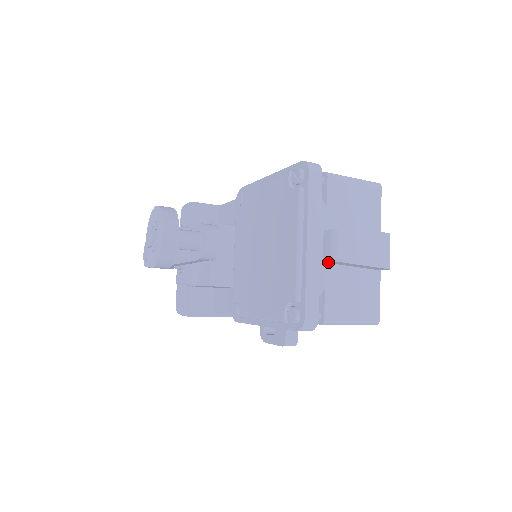
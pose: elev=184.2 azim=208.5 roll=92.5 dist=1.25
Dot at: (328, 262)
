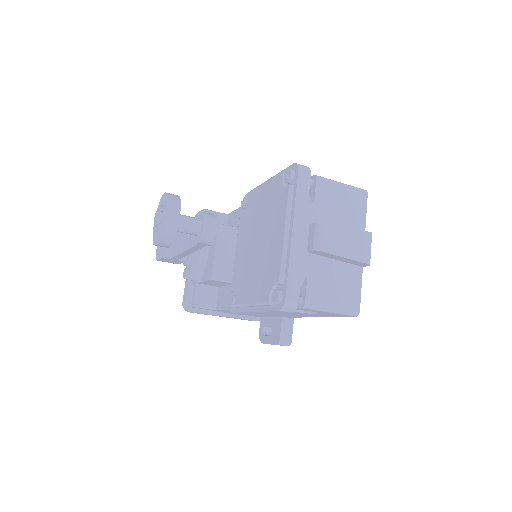
Dot at: (312, 252)
